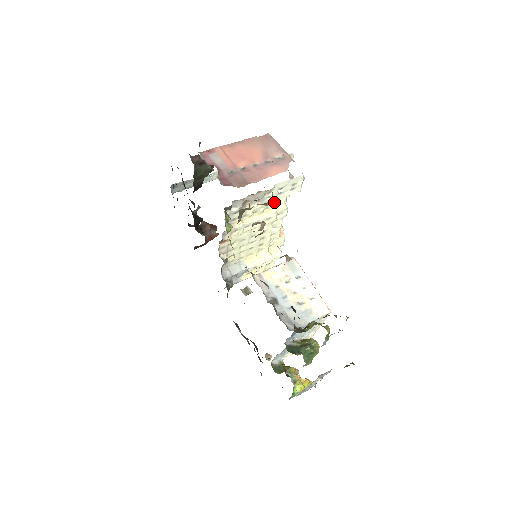
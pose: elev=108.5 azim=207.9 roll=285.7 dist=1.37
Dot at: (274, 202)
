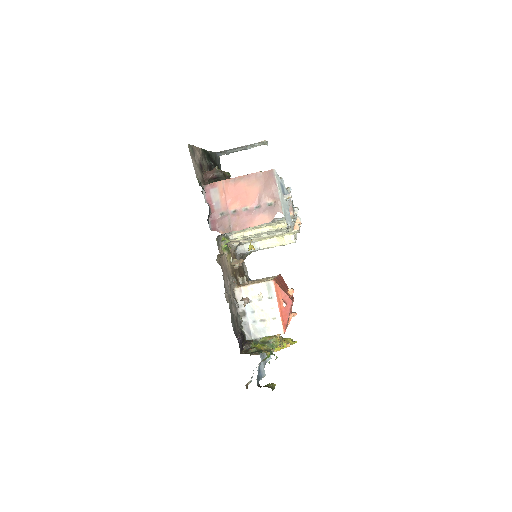
Dot at: (252, 248)
